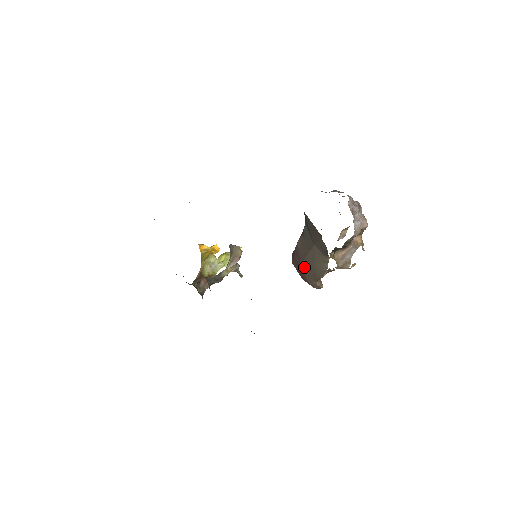
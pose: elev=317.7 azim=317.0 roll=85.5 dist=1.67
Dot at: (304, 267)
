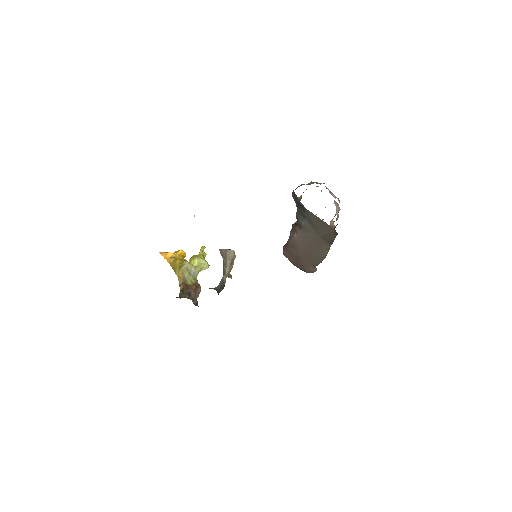
Dot at: (303, 257)
